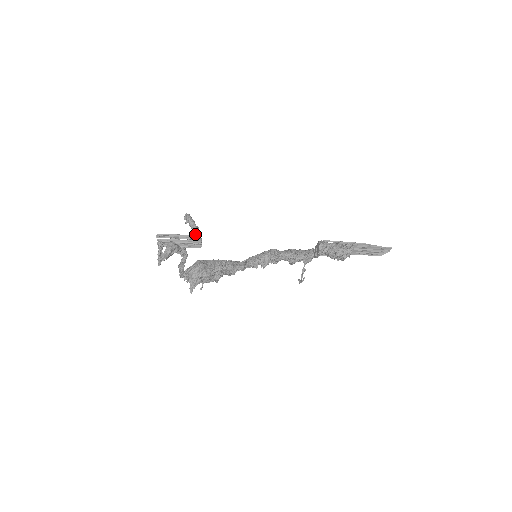
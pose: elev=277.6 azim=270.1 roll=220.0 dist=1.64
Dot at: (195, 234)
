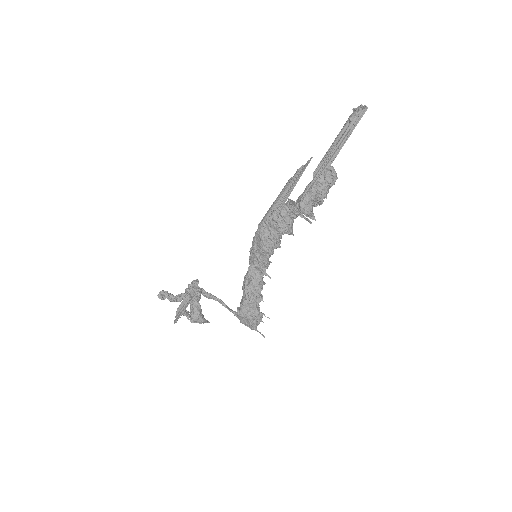
Dot at: (191, 295)
